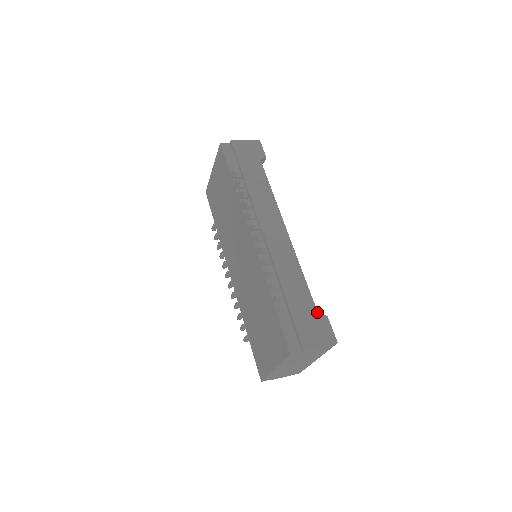
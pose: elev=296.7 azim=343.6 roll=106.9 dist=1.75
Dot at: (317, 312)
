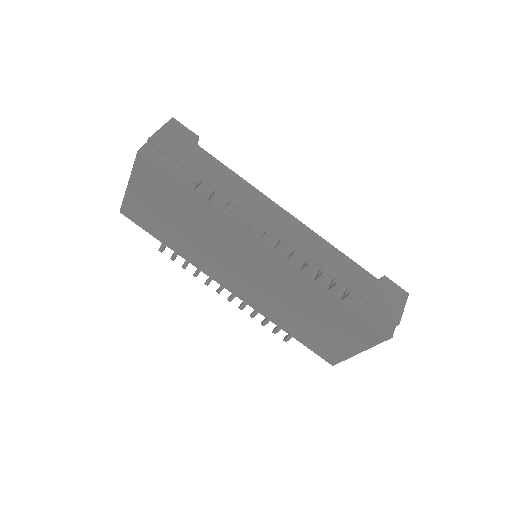
Dot at: (377, 279)
